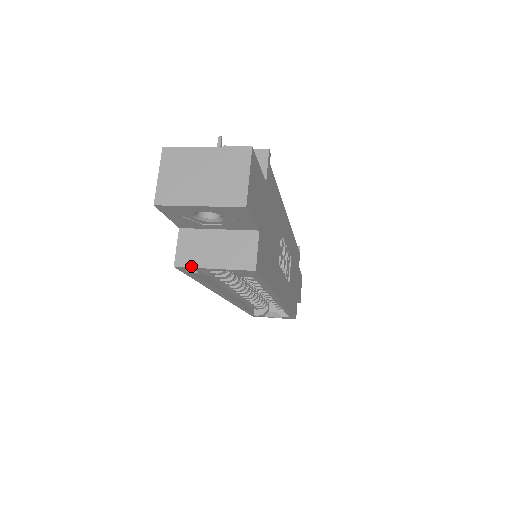
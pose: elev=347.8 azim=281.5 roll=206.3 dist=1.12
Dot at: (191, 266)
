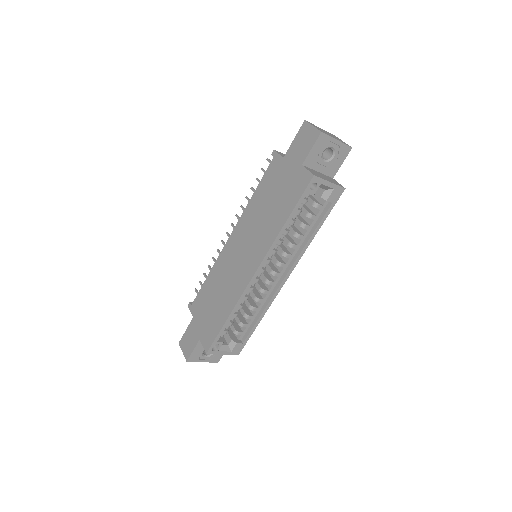
Dot at: (321, 178)
